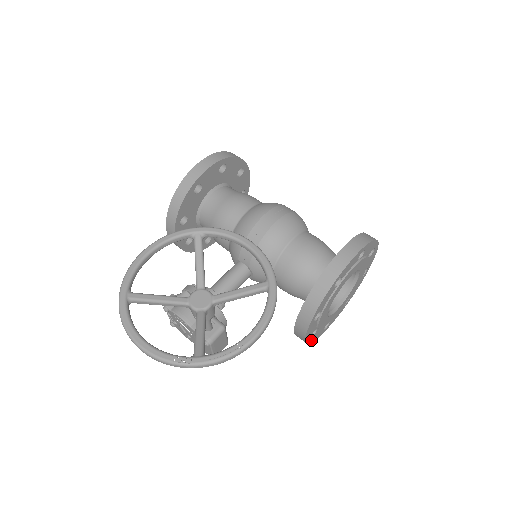
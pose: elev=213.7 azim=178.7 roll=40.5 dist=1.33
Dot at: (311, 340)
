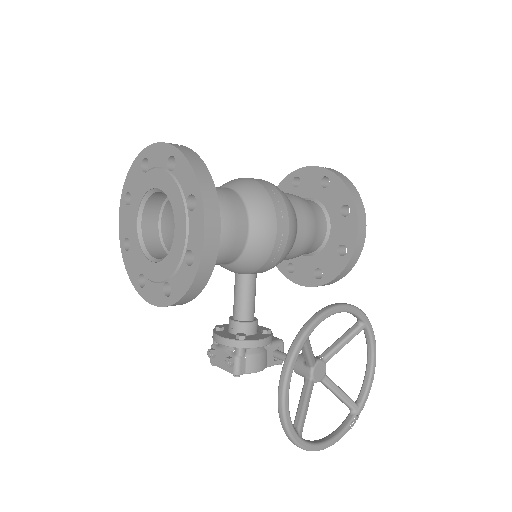
Dot at: occluded
